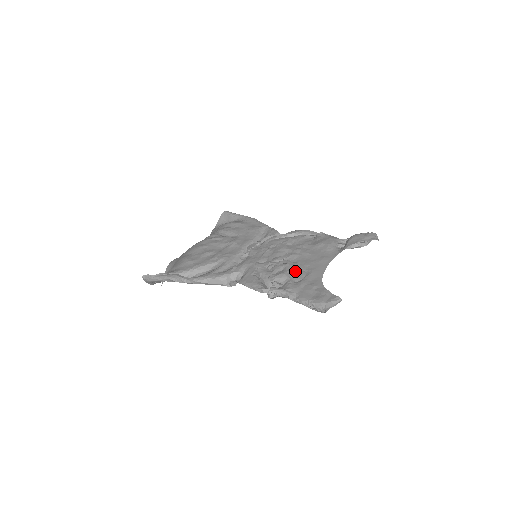
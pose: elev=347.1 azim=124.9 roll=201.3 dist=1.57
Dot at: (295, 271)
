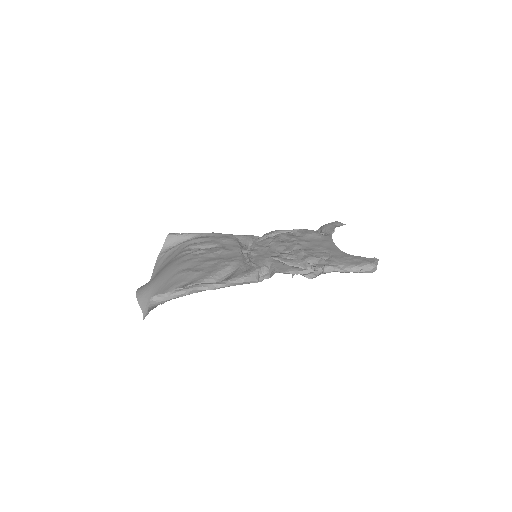
Dot at: (316, 253)
